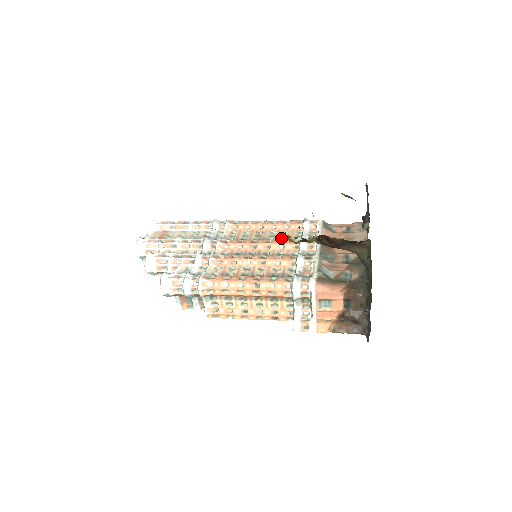
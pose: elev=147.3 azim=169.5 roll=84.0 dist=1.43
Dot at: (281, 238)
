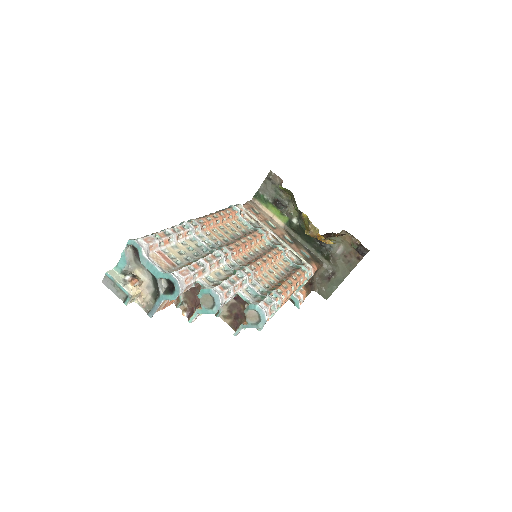
Dot at: (241, 231)
